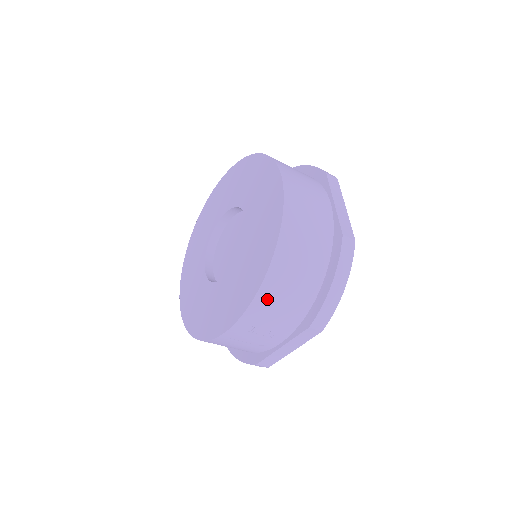
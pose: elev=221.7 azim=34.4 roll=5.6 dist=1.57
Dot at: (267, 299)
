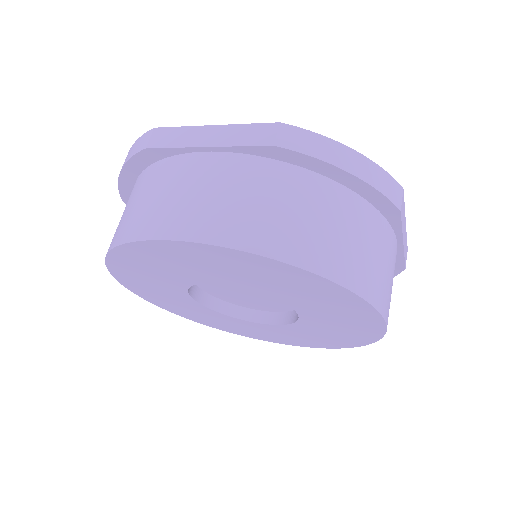
Dot at: occluded
